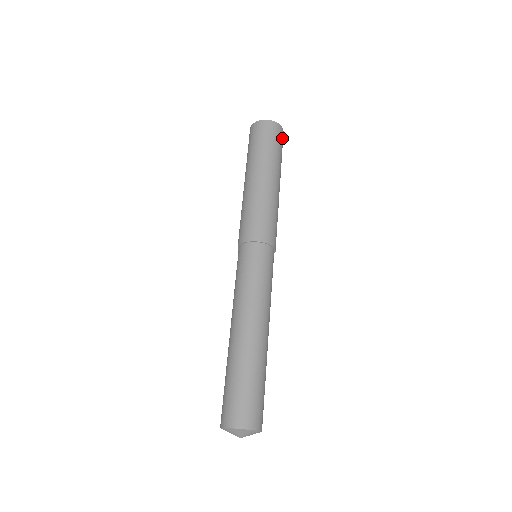
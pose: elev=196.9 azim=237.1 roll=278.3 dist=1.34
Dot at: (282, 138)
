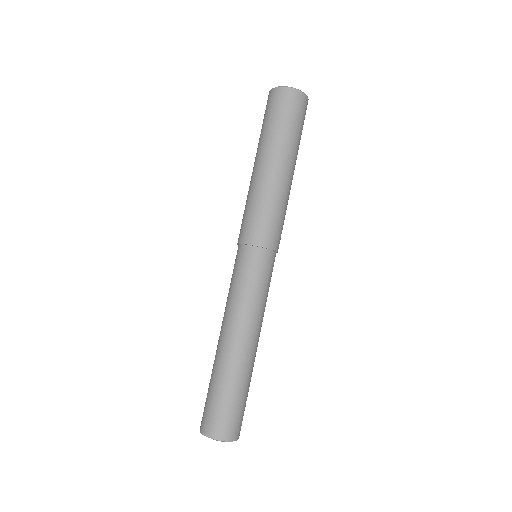
Dot at: (303, 107)
